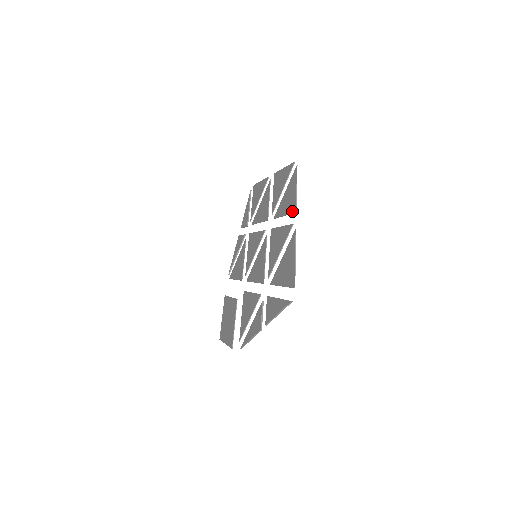
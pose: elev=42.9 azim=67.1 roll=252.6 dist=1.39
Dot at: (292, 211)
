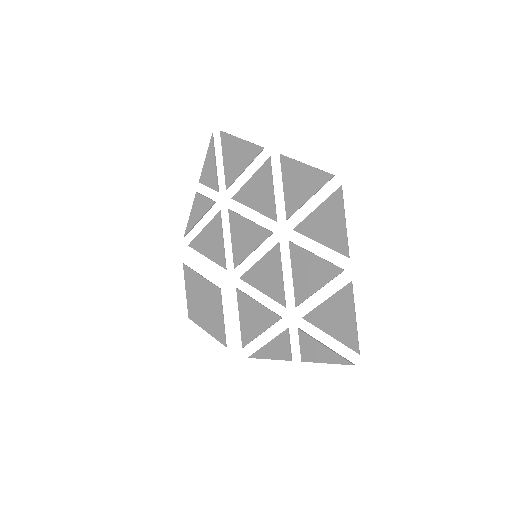
Dot at: (340, 251)
